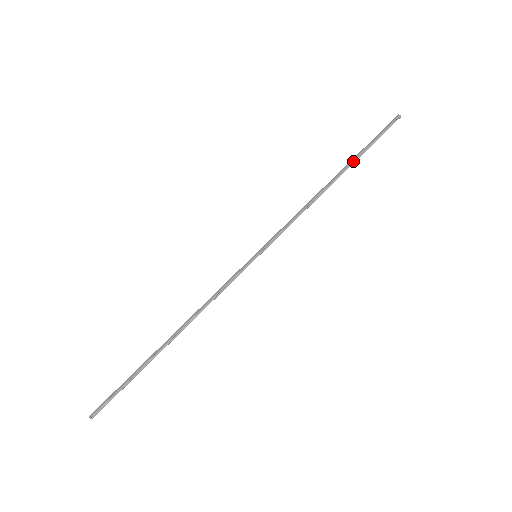
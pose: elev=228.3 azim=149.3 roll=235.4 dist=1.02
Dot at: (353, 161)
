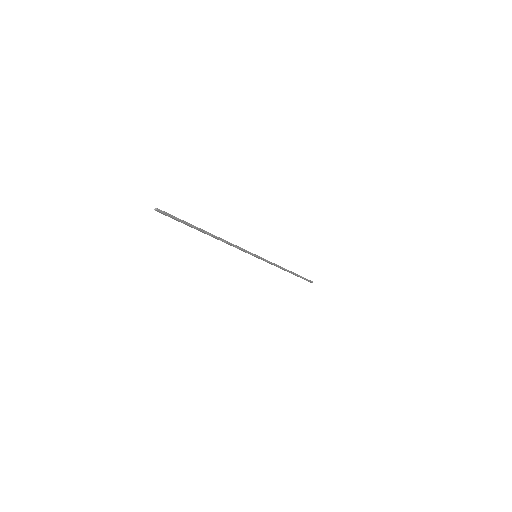
Dot at: (297, 274)
